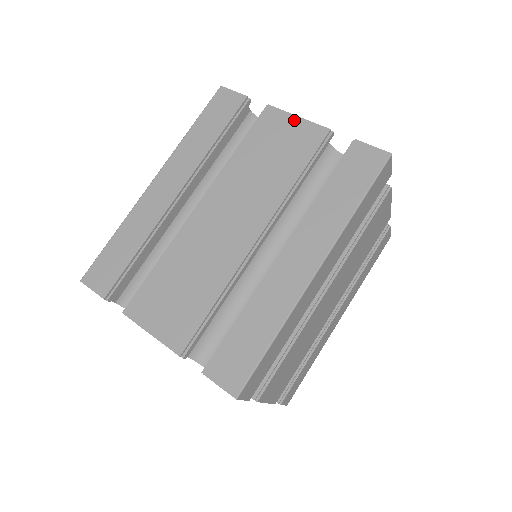
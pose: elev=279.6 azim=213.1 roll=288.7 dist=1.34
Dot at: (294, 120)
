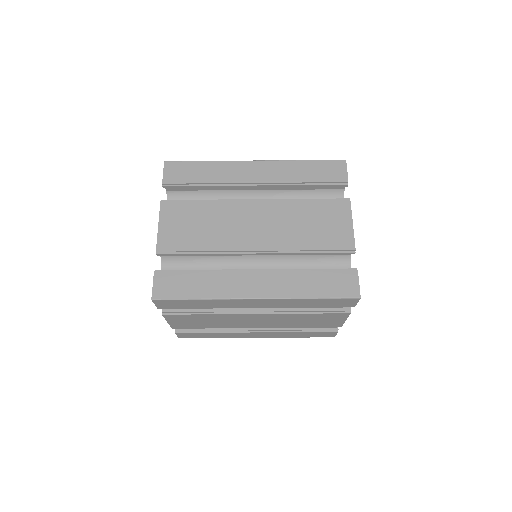
Dot at: (349, 223)
